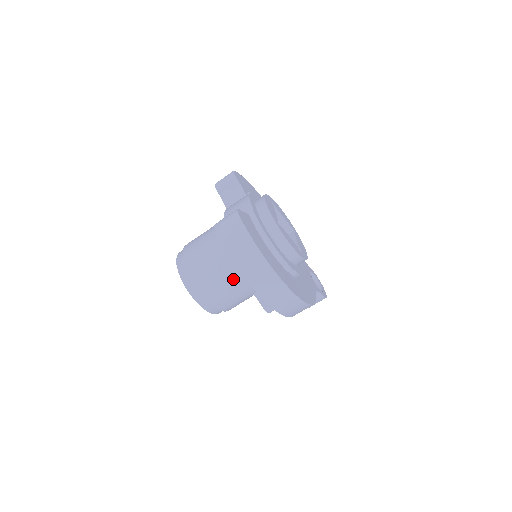
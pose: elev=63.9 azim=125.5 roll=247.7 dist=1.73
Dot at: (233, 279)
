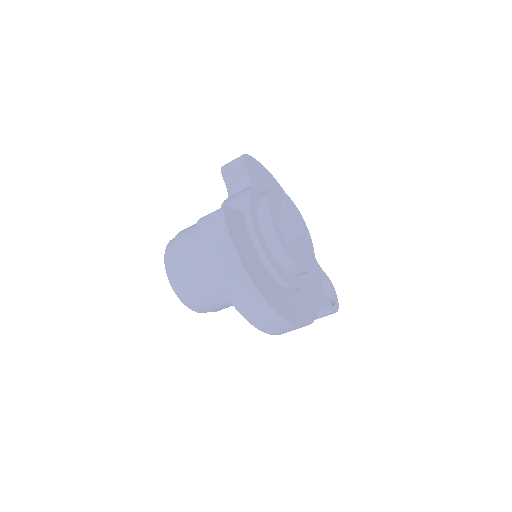
Dot at: occluded
